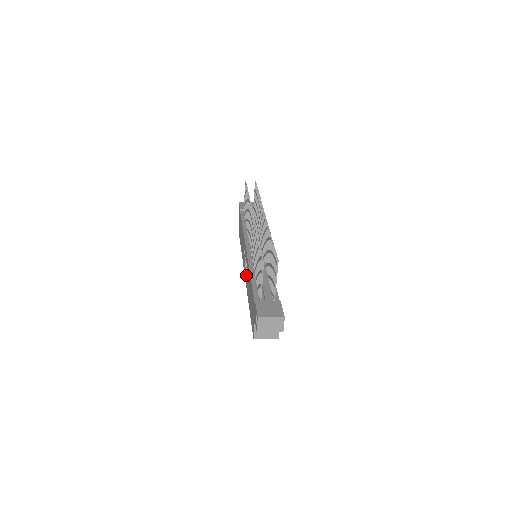
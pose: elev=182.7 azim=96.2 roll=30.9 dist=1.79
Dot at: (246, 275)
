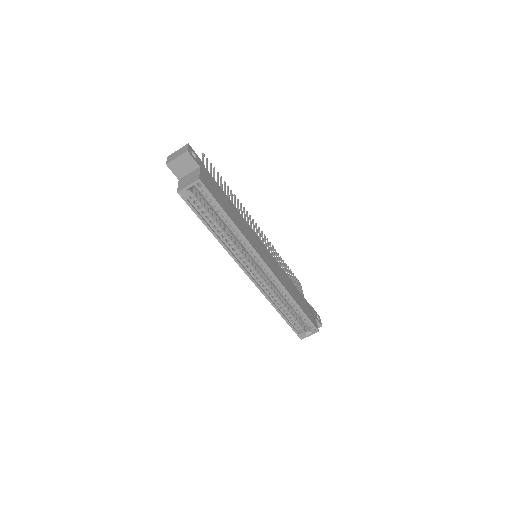
Dot at: occluded
